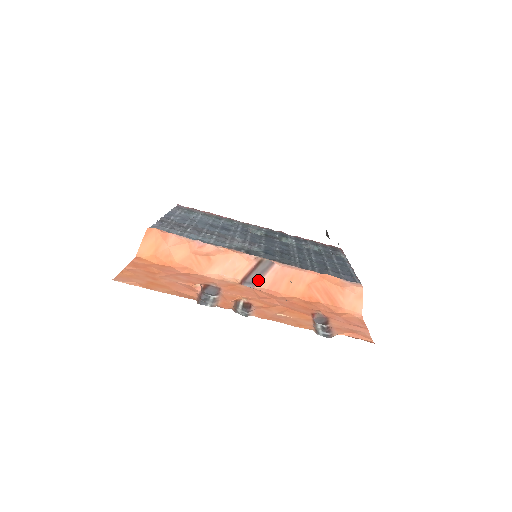
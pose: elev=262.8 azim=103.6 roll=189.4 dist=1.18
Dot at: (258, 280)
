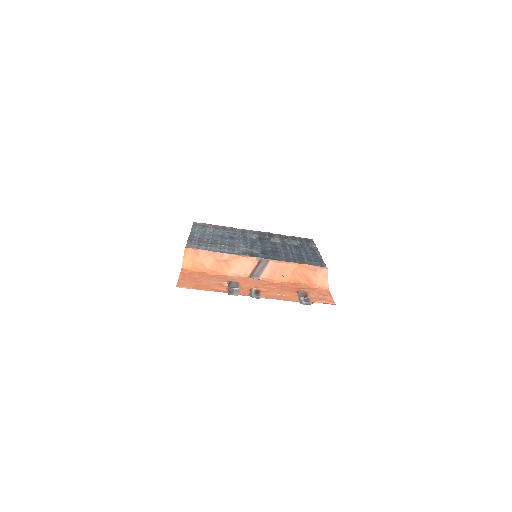
Dot at: (260, 273)
